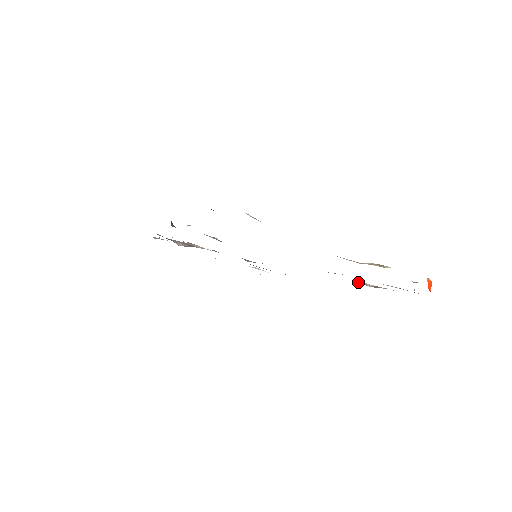
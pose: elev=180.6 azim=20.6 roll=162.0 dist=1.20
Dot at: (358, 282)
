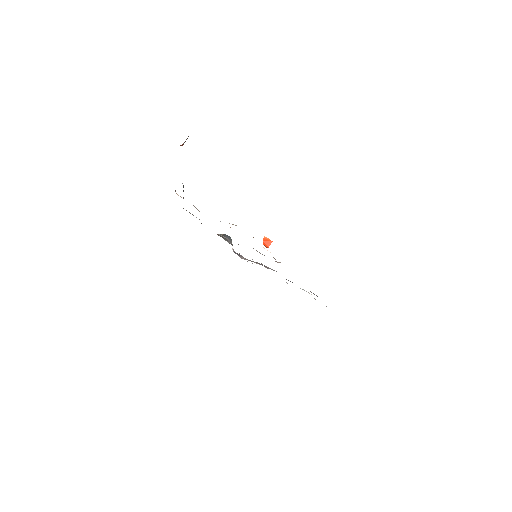
Dot at: (275, 261)
